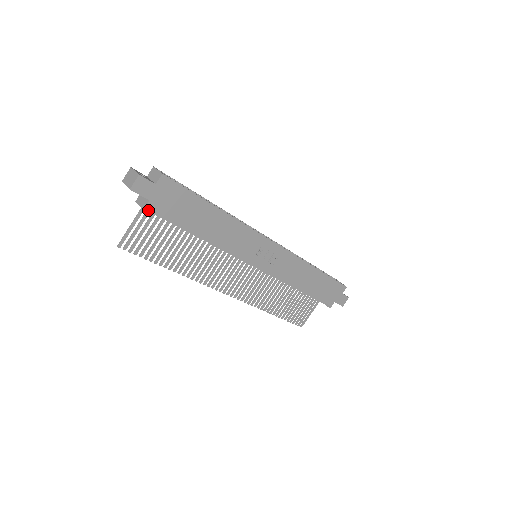
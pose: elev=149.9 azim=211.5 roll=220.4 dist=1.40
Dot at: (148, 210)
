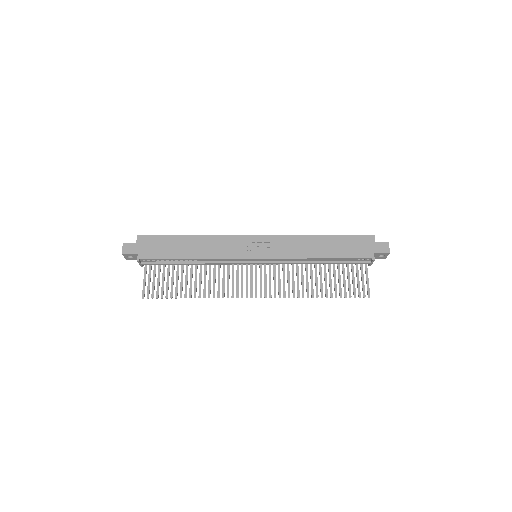
Dot at: (145, 263)
